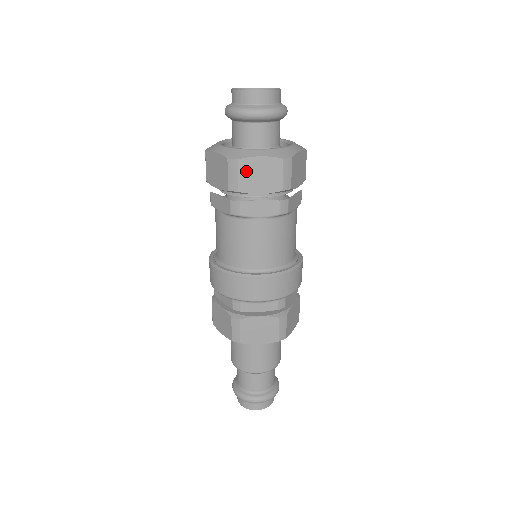
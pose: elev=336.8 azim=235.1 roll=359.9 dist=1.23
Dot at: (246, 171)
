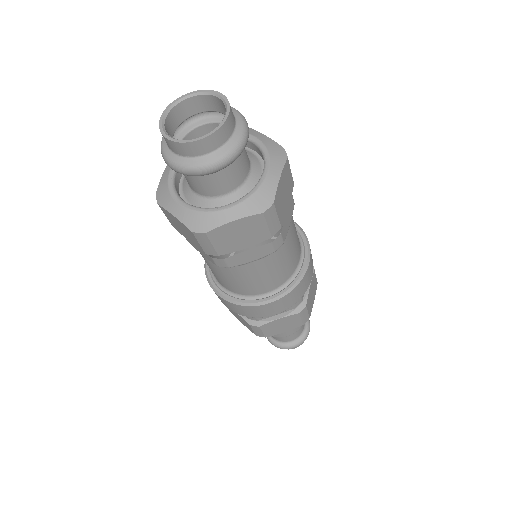
Dot at: (169, 217)
